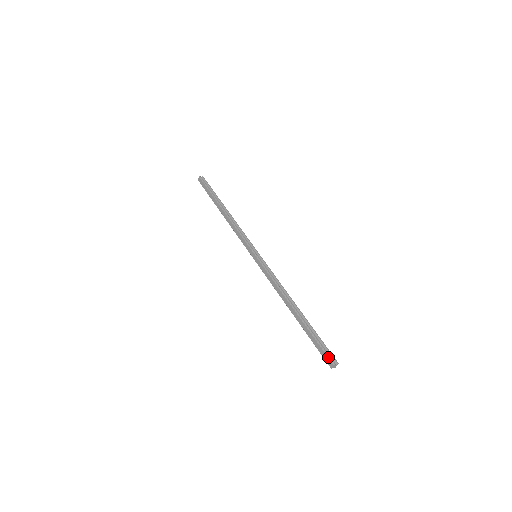
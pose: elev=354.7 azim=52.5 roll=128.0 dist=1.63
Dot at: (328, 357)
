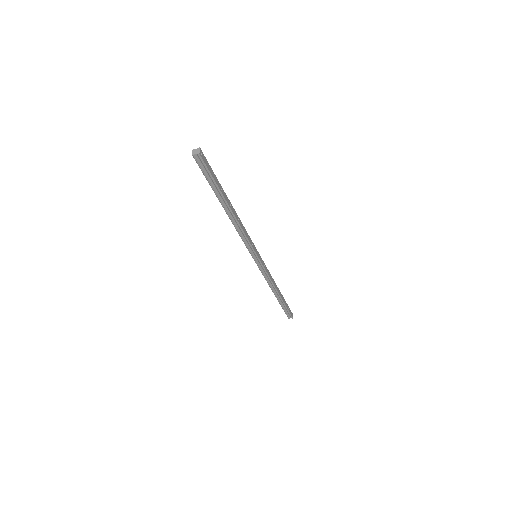
Dot at: occluded
